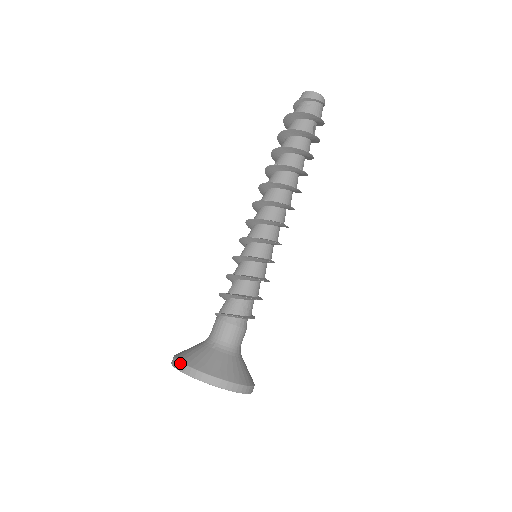
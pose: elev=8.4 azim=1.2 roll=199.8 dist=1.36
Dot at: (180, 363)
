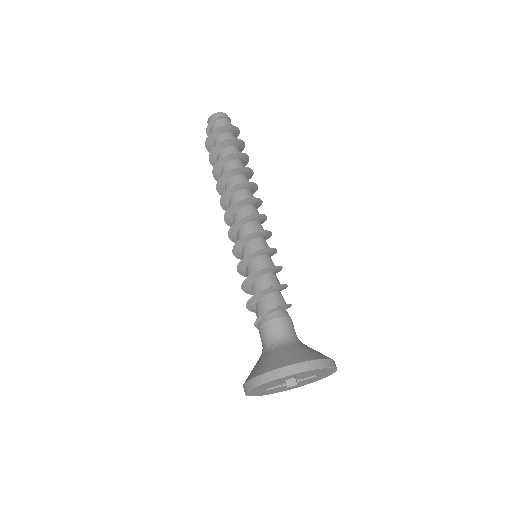
Dot at: (253, 379)
